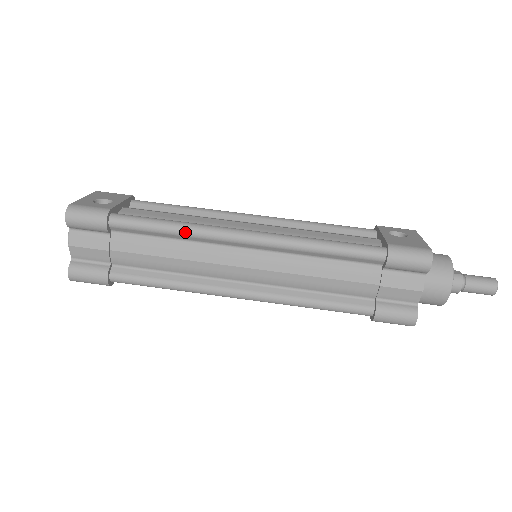
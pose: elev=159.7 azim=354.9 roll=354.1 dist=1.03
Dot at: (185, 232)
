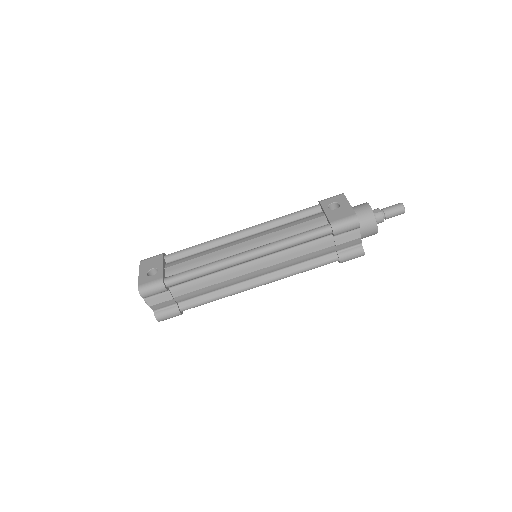
Dot at: (212, 271)
